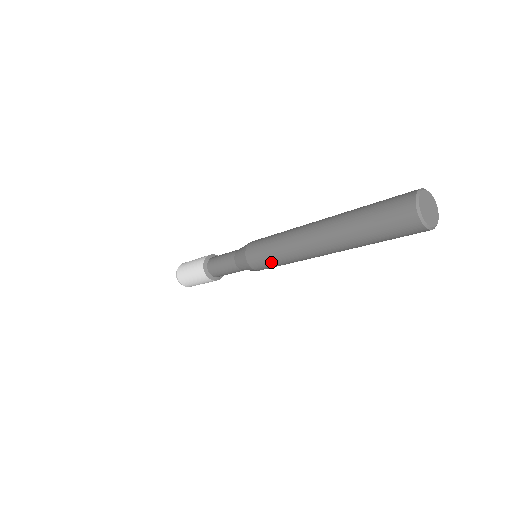
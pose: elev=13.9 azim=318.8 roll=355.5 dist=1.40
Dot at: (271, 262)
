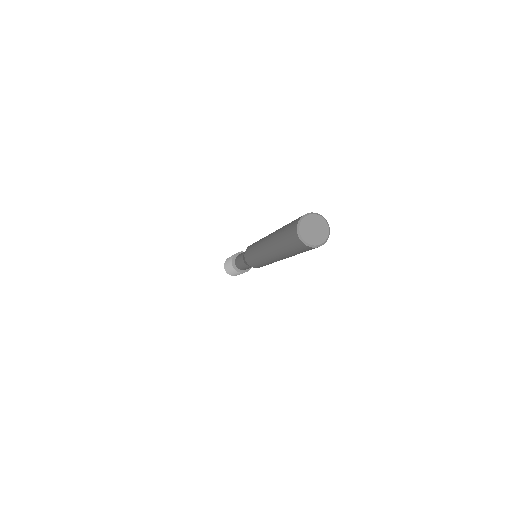
Dot at: (255, 262)
